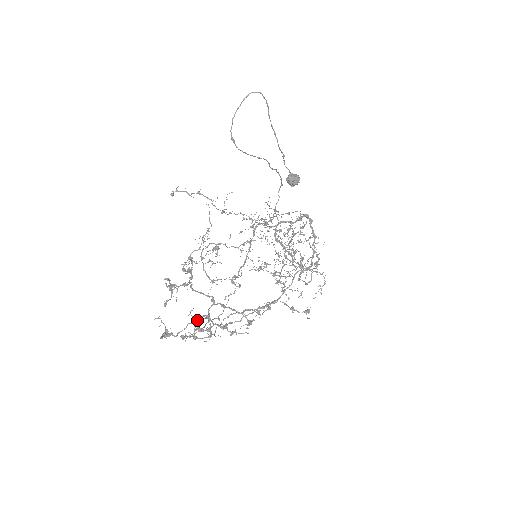
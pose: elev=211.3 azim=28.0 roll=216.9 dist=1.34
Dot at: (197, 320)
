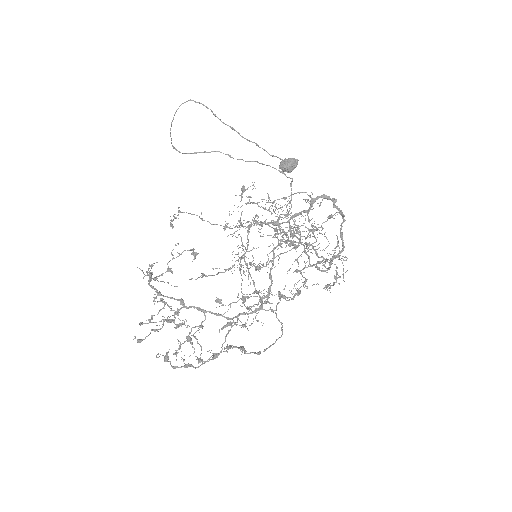
Dot at: (227, 351)
